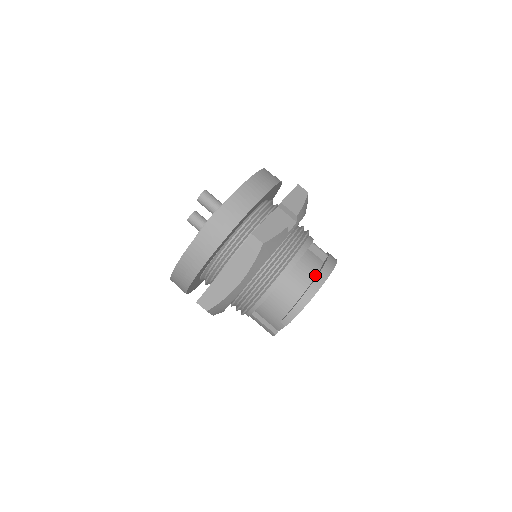
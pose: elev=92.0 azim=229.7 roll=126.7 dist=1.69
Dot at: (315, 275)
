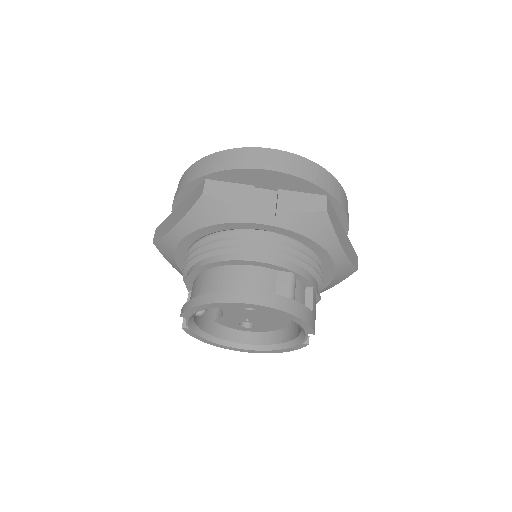
Dot at: occluded
